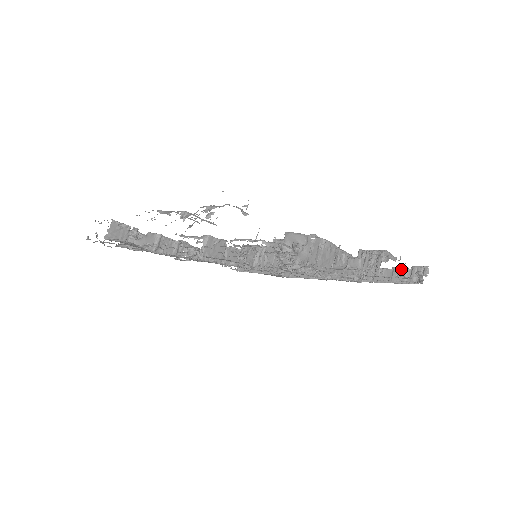
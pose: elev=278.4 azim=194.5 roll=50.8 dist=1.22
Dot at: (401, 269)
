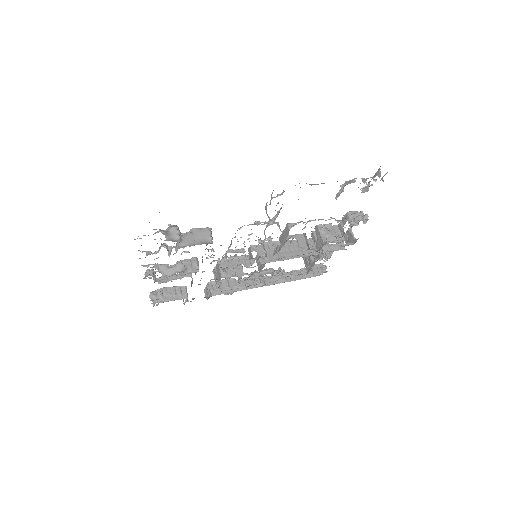
Dot at: occluded
